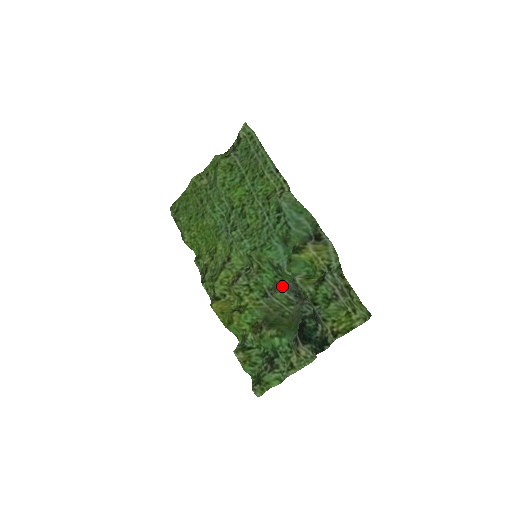
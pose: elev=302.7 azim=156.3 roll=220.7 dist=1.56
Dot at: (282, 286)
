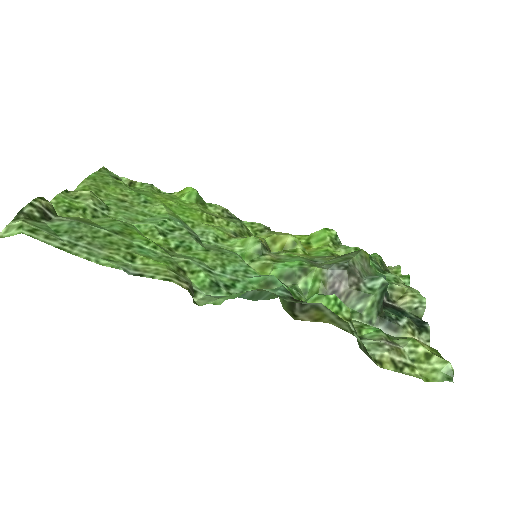
Dot at: (319, 266)
